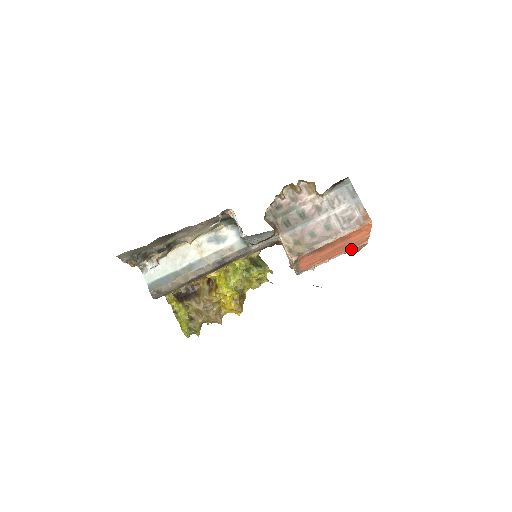
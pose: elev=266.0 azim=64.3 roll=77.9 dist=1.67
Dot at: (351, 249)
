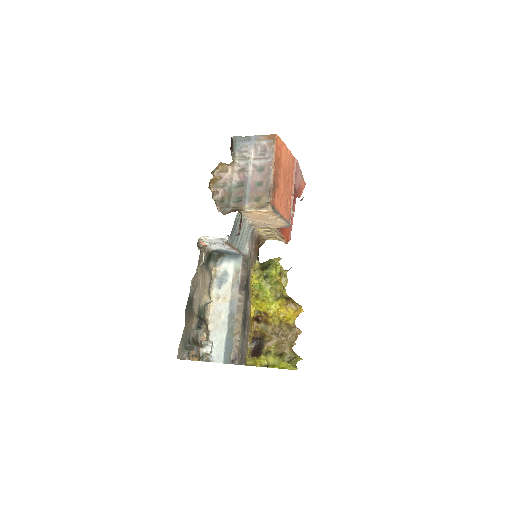
Dot at: (294, 174)
